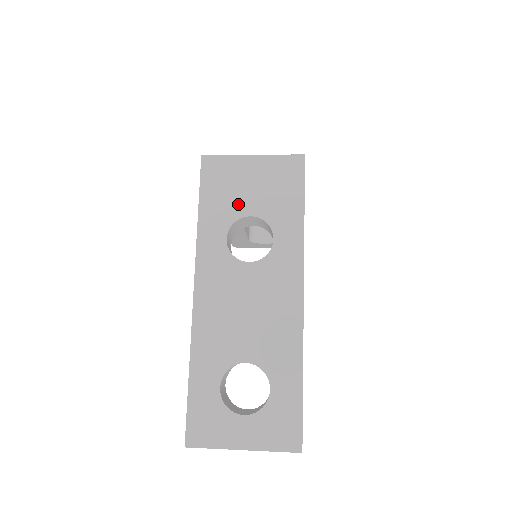
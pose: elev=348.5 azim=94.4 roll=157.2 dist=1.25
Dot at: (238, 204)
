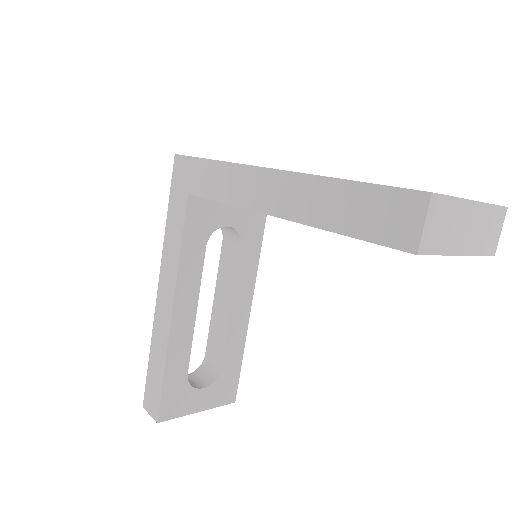
Dot at: occluded
